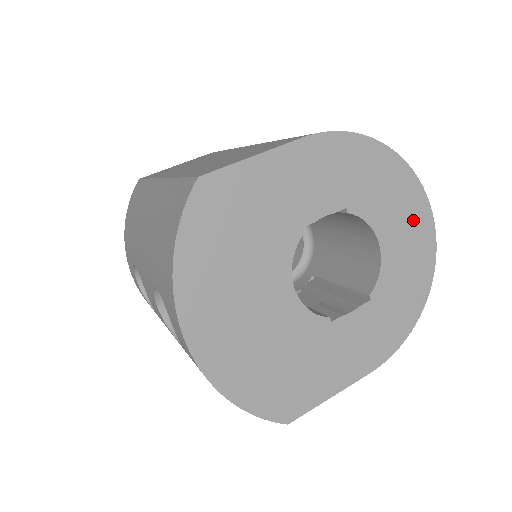
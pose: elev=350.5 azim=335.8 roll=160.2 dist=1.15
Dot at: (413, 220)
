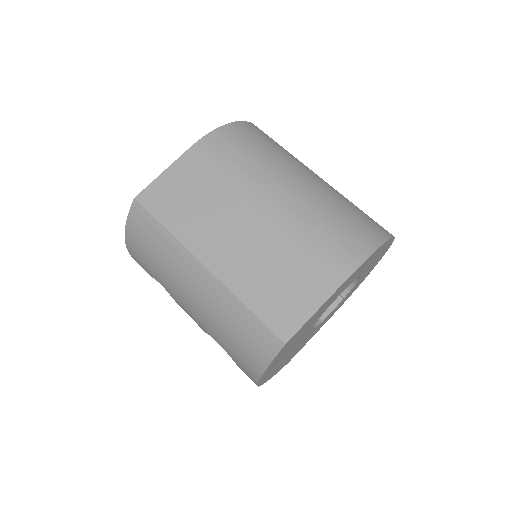
Dot at: (381, 254)
